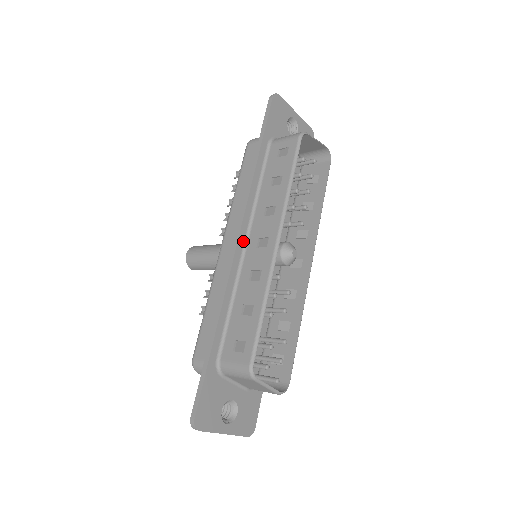
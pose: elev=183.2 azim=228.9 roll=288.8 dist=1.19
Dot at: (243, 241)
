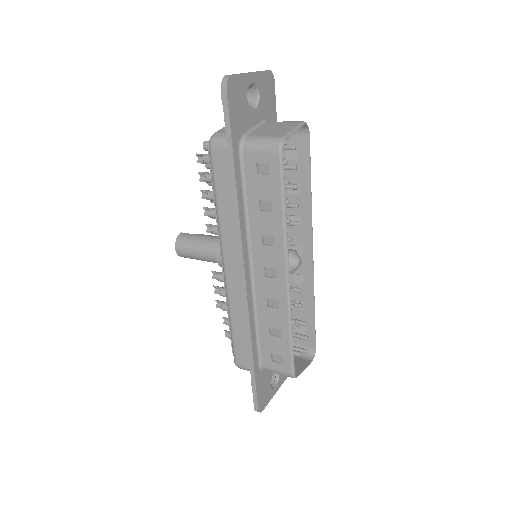
Dot at: (248, 270)
